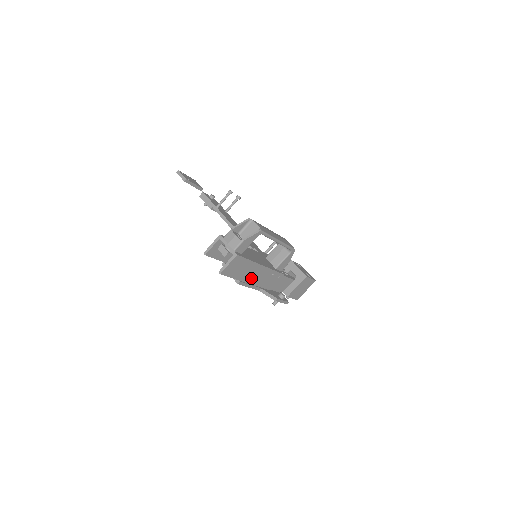
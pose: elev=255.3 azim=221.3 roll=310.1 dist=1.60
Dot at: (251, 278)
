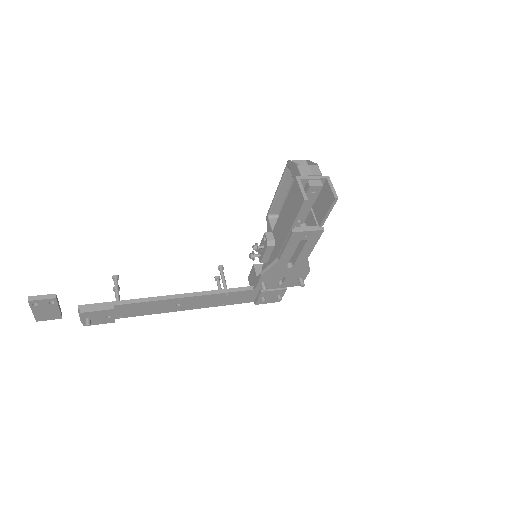
Dot at: occluded
